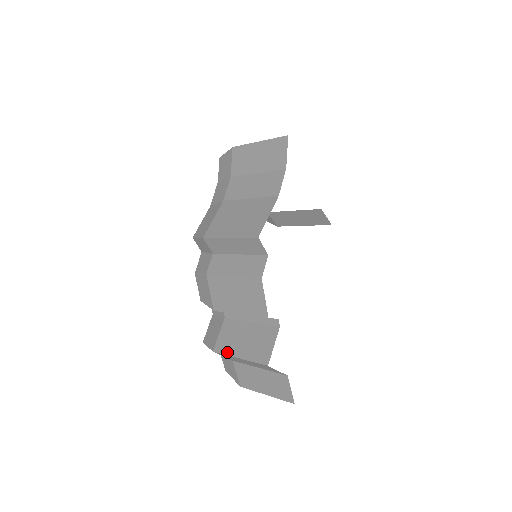
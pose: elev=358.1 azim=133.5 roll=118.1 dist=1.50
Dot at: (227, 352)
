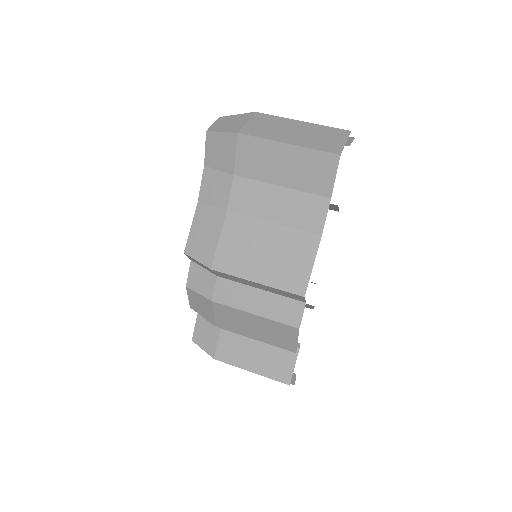
Dot at: (234, 363)
